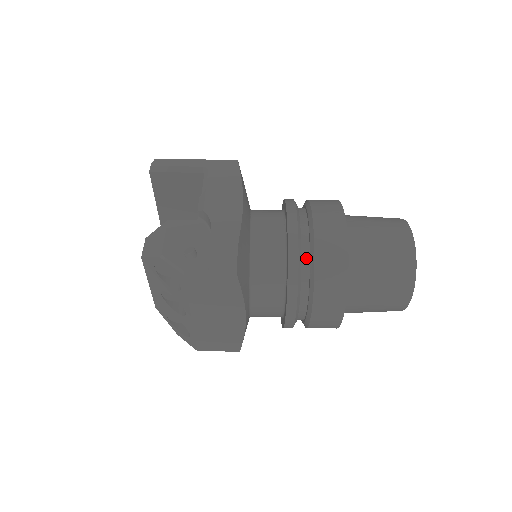
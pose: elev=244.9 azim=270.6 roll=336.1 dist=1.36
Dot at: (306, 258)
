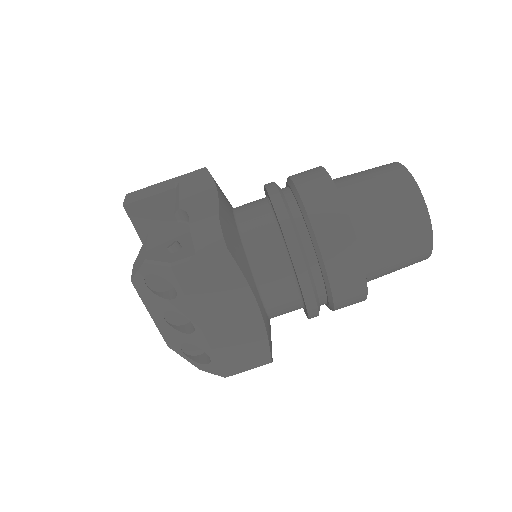
Dot at: (300, 220)
